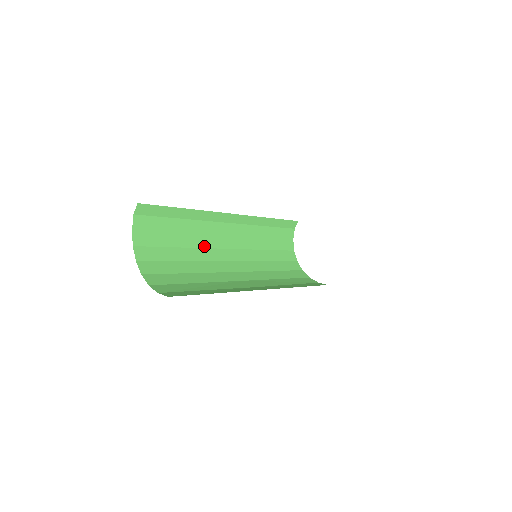
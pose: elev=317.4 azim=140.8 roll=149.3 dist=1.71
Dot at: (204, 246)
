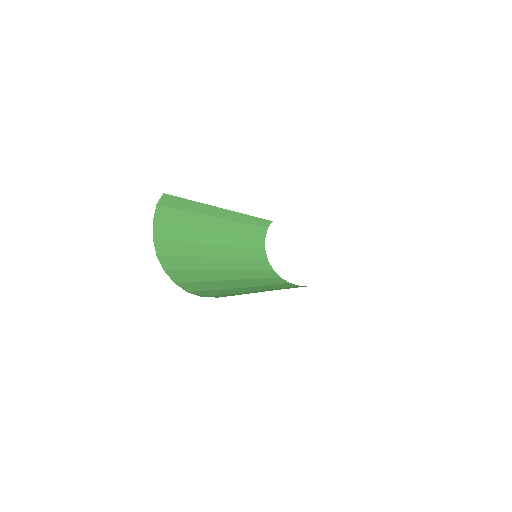
Dot at: (205, 242)
